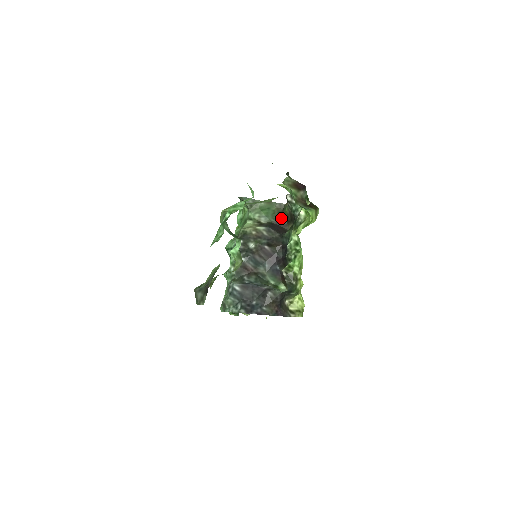
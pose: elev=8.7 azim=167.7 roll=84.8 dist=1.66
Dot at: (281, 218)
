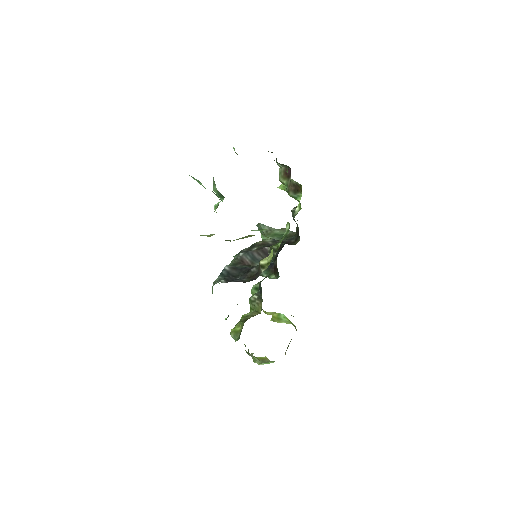
Dot at: (291, 239)
